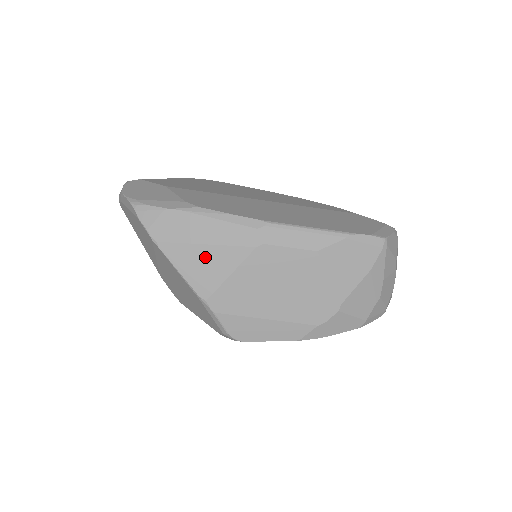
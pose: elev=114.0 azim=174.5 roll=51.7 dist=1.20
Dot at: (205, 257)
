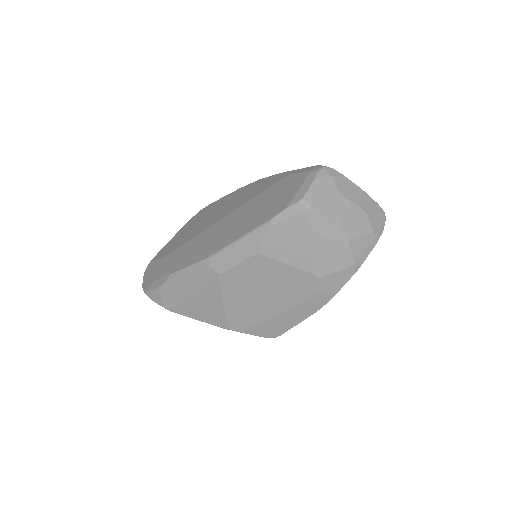
Dot at: (201, 304)
